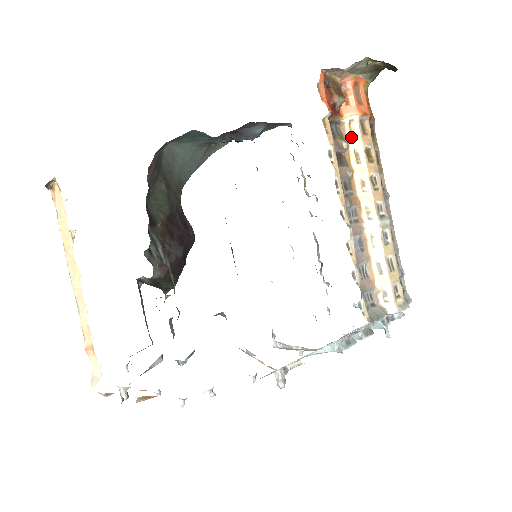
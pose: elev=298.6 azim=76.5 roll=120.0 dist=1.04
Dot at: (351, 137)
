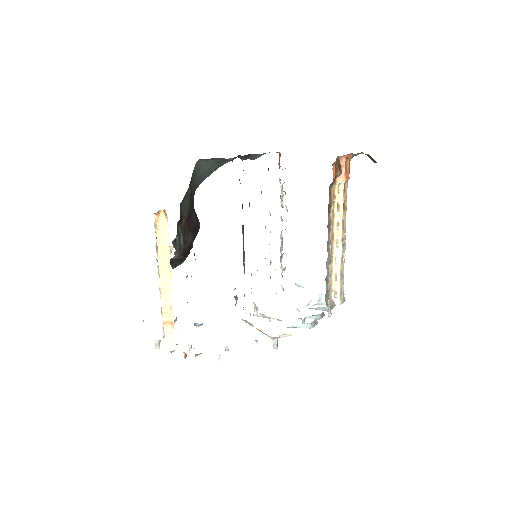
Dot at: (338, 194)
